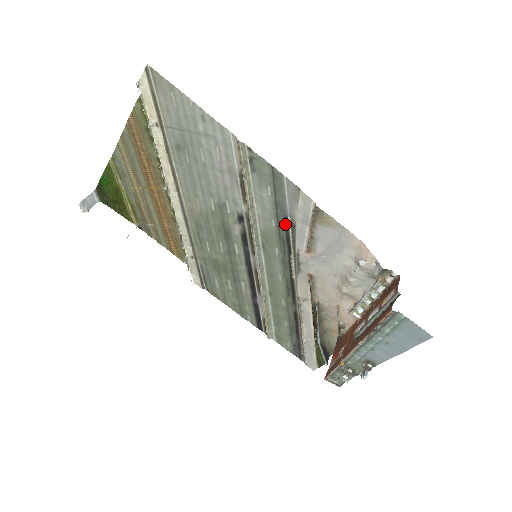
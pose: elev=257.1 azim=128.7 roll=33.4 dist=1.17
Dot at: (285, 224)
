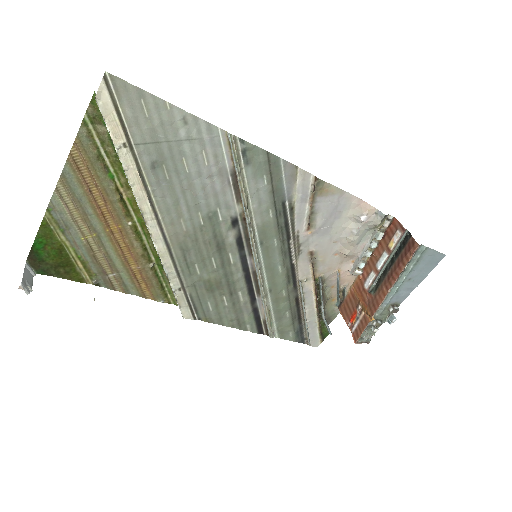
Dot at: (283, 210)
